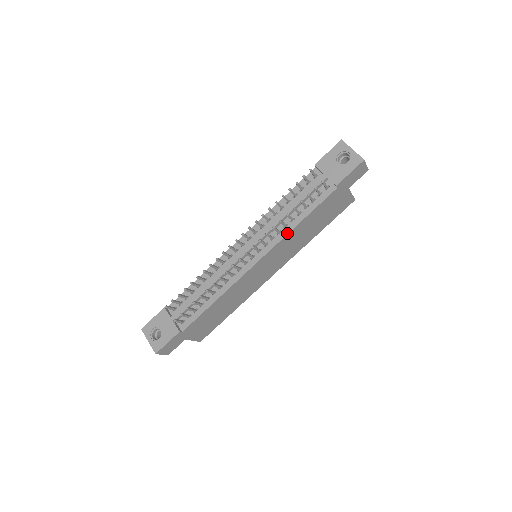
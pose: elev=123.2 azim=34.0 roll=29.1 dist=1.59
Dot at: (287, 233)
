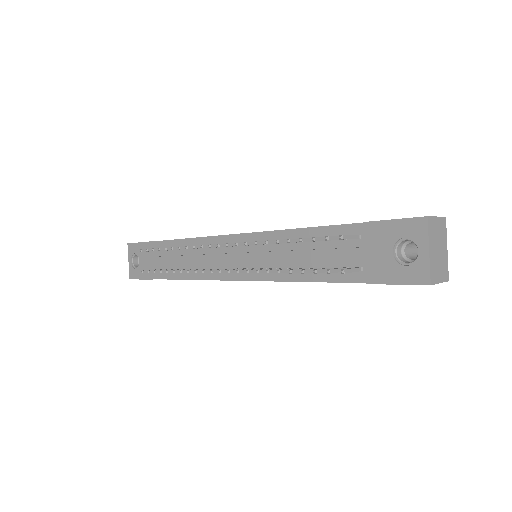
Dot at: (281, 280)
